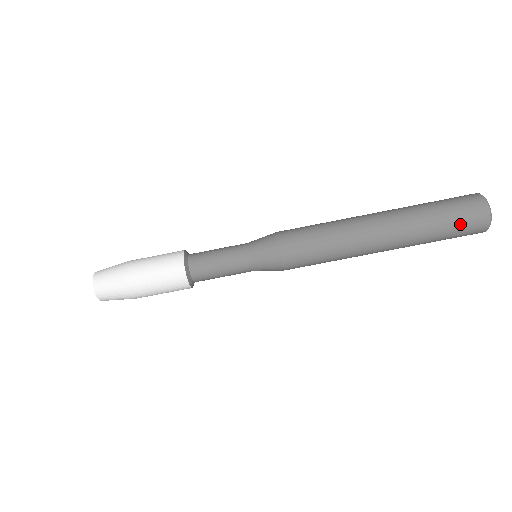
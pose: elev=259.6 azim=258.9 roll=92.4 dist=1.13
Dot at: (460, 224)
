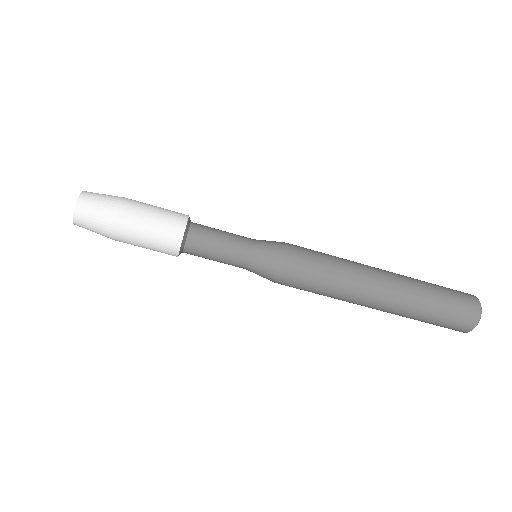
Dot at: (455, 305)
